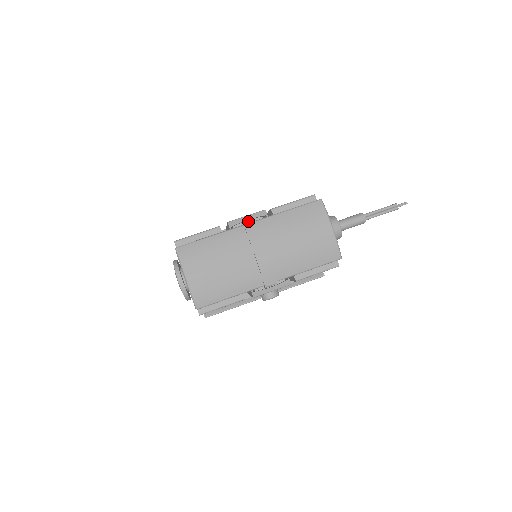
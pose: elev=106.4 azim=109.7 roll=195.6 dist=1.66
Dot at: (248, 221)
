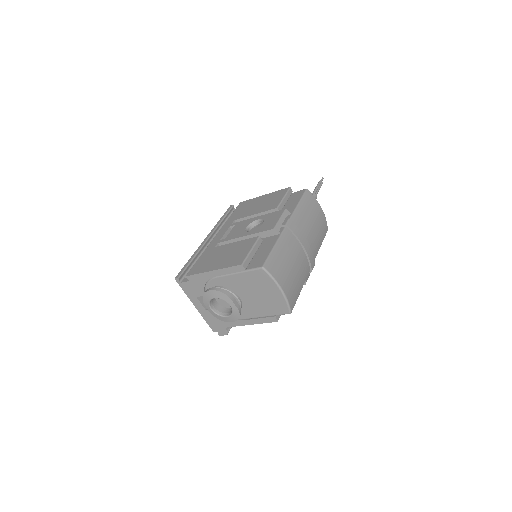
Dot at: (287, 222)
